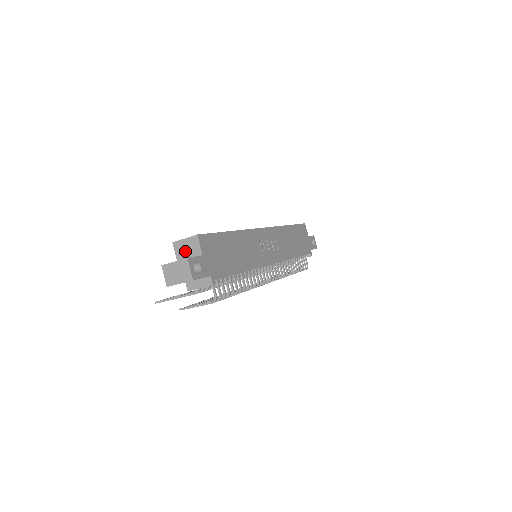
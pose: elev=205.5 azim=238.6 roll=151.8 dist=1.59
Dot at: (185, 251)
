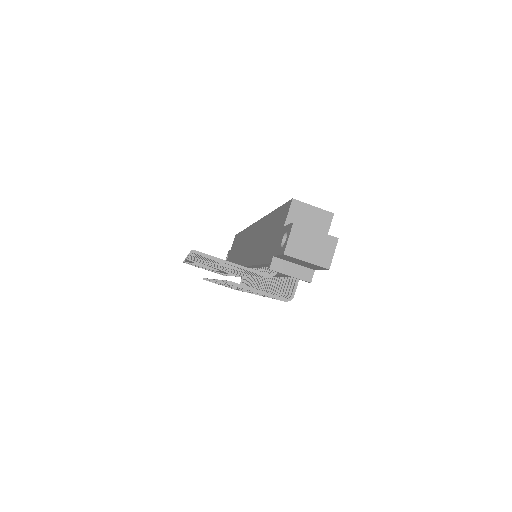
Dot at: (305, 221)
